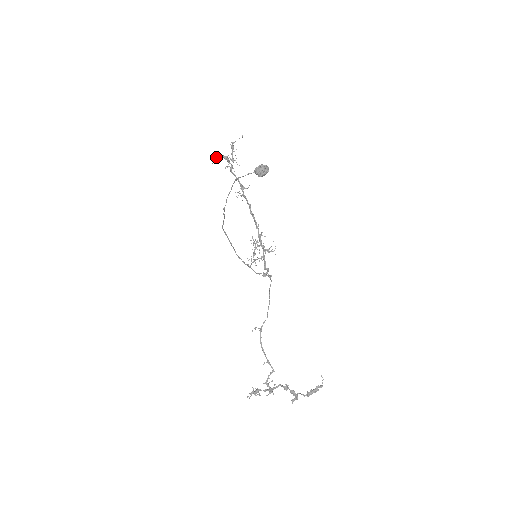
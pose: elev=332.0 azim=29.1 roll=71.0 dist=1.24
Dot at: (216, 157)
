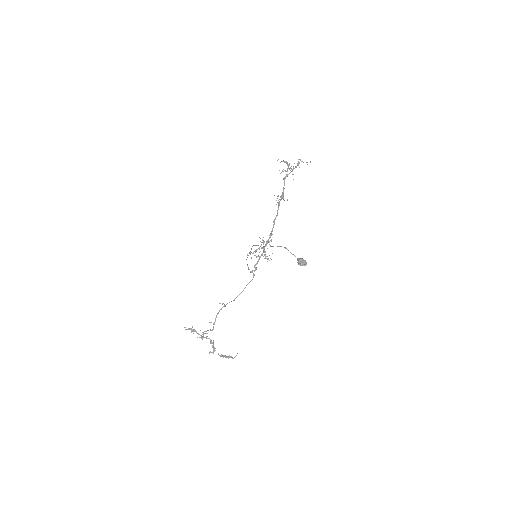
Dot at: (283, 161)
